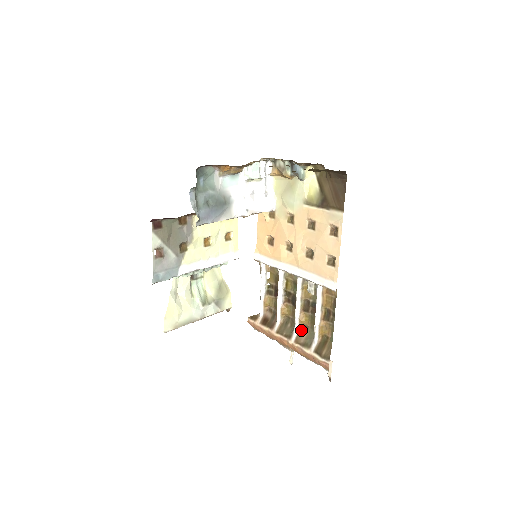
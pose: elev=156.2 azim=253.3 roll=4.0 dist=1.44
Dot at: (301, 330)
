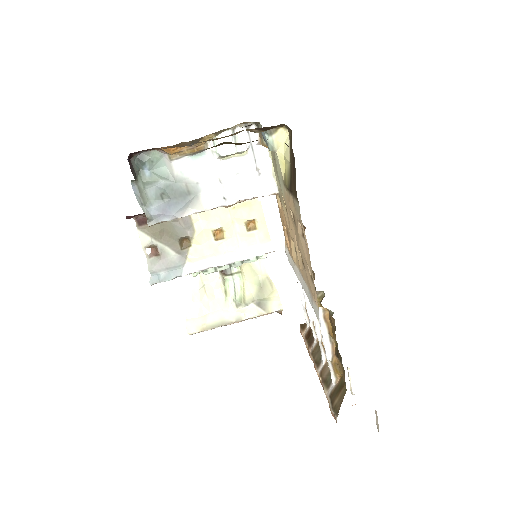
Dot at: occluded
